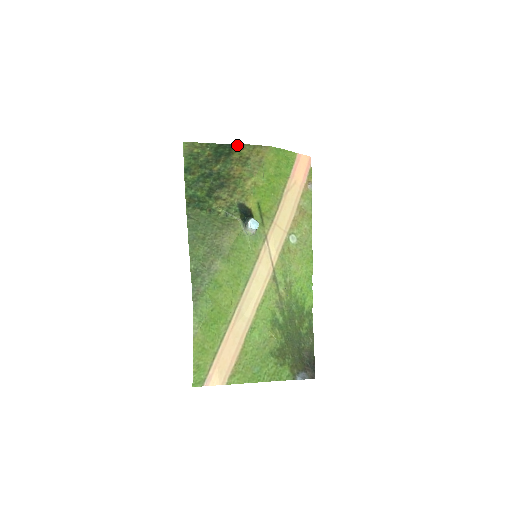
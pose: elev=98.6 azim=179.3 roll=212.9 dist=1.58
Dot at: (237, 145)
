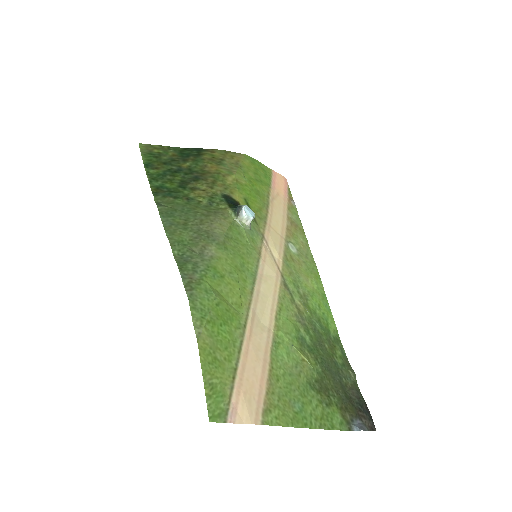
Dot at: (206, 149)
